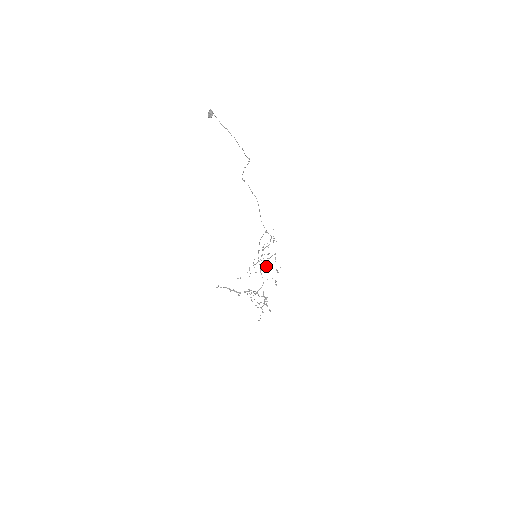
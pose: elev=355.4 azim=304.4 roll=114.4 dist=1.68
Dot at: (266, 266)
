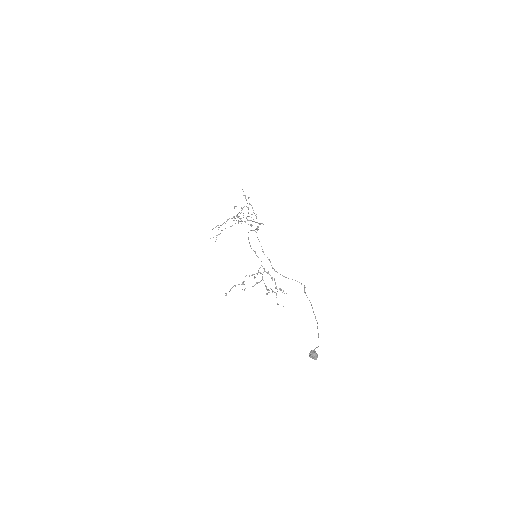
Dot at: occluded
